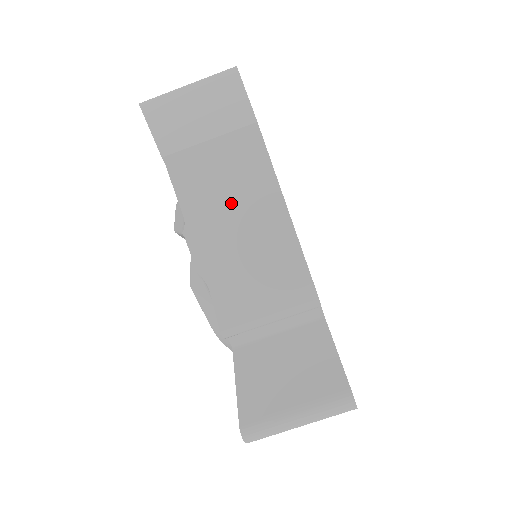
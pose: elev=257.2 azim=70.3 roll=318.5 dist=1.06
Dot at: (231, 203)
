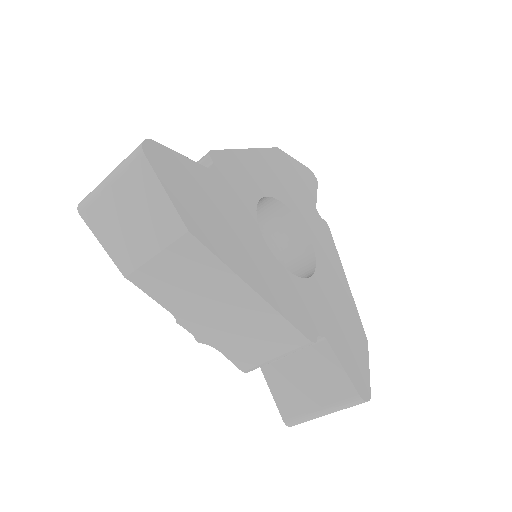
Dot at: (203, 296)
